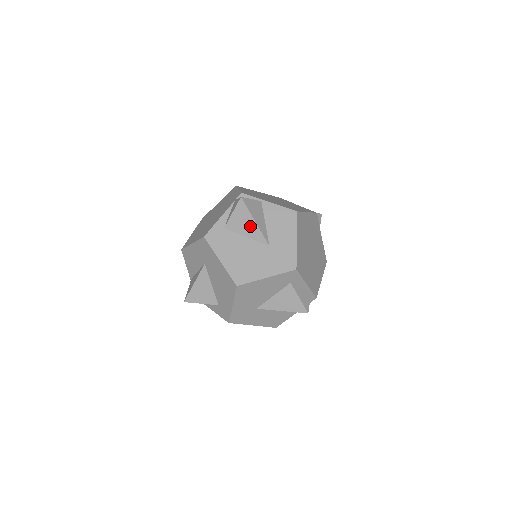
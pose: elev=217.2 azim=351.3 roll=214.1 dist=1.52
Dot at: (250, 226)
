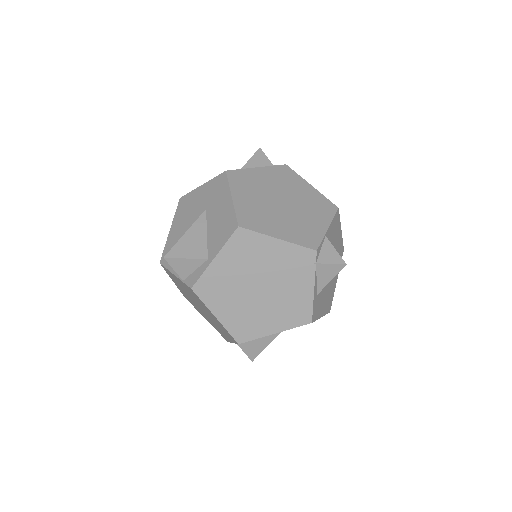
Dot at: occluded
